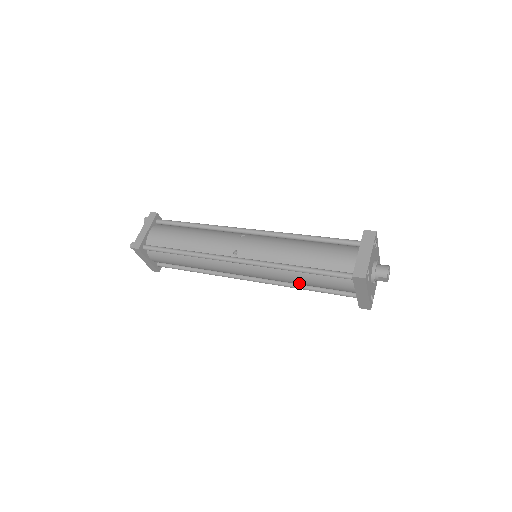
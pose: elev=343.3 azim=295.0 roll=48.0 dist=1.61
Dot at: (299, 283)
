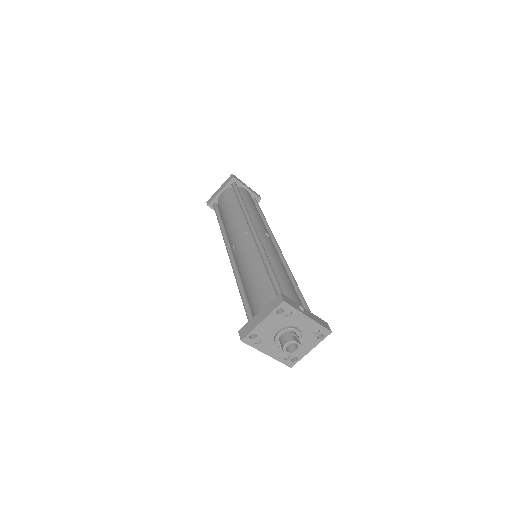
Dot at: occluded
